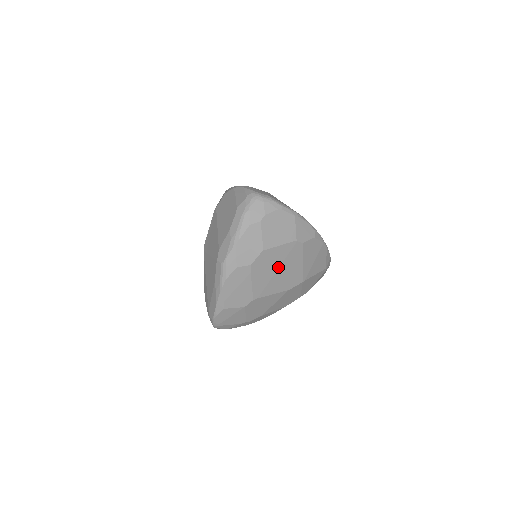
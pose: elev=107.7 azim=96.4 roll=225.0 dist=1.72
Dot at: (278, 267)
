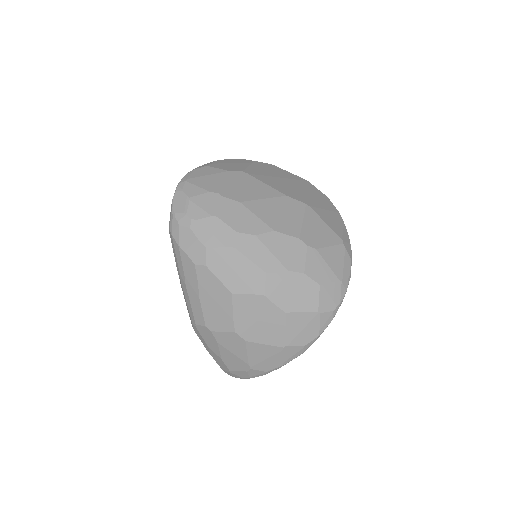
Dot at: (282, 178)
